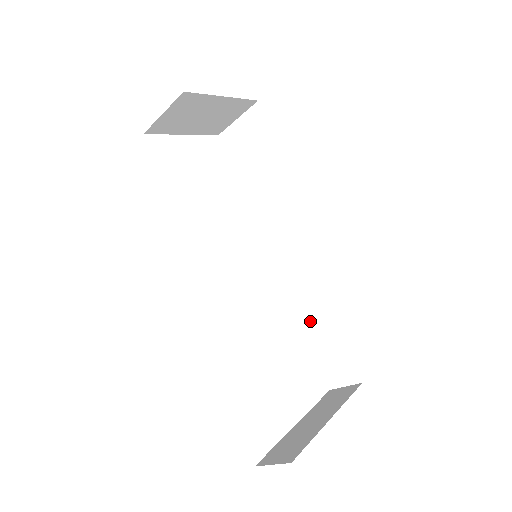
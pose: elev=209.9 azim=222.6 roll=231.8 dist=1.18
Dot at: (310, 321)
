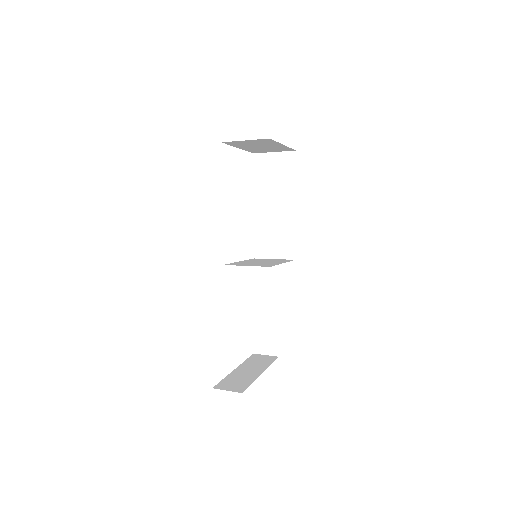
Dot at: (262, 307)
